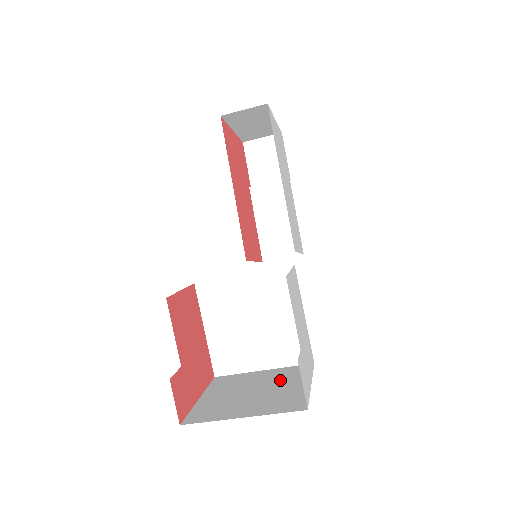
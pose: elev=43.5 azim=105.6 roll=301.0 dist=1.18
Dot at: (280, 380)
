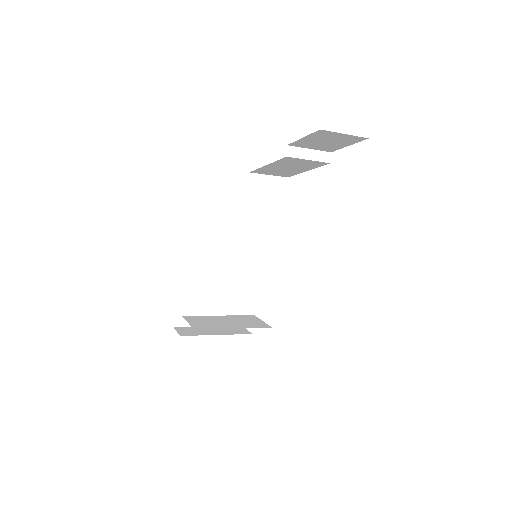
Dot at: (228, 281)
